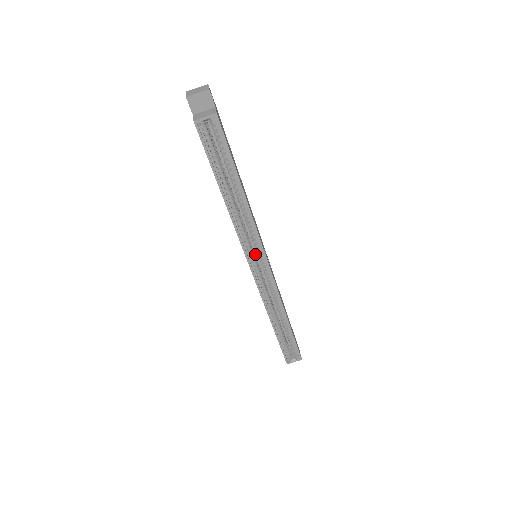
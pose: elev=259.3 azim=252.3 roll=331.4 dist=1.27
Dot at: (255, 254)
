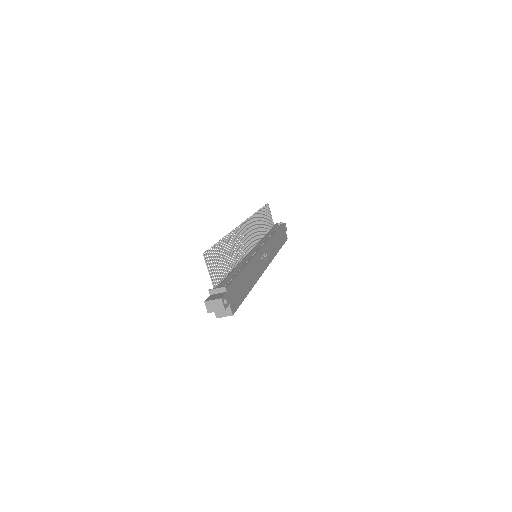
Dot at: occluded
